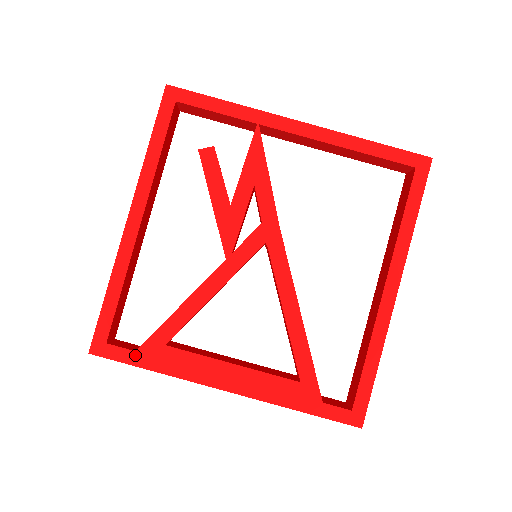
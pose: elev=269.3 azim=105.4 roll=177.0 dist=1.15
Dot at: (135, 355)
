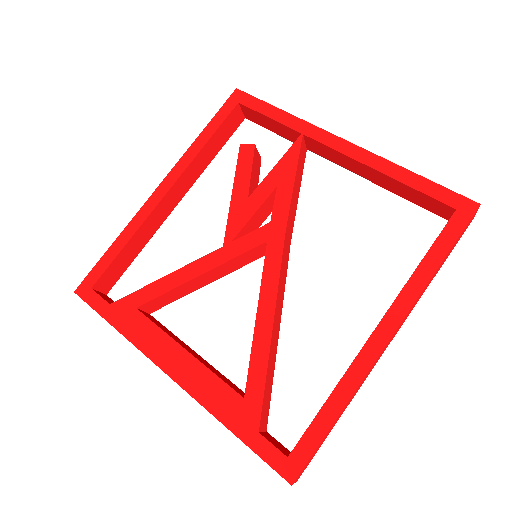
Dot at: (108, 308)
